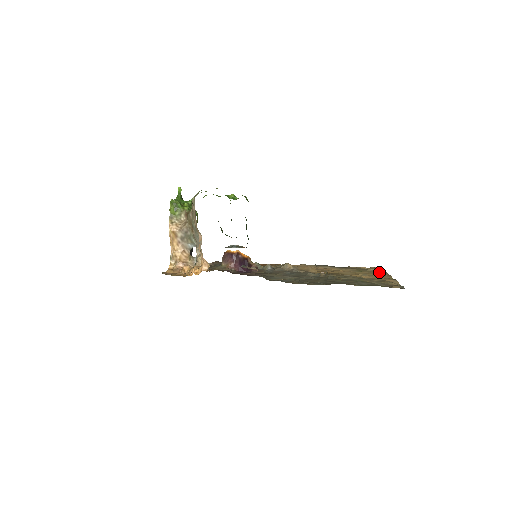
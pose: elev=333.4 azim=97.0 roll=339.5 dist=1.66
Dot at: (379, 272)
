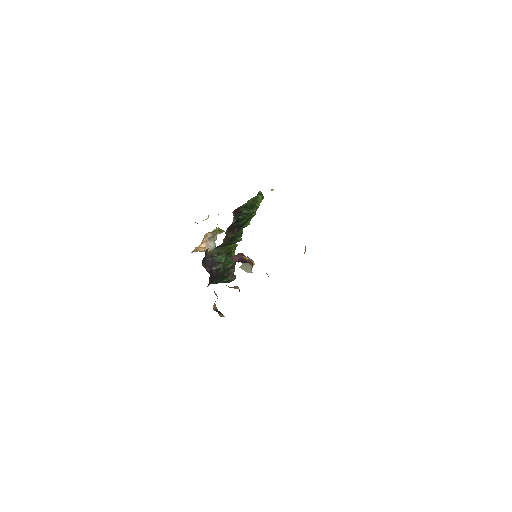
Dot at: occluded
